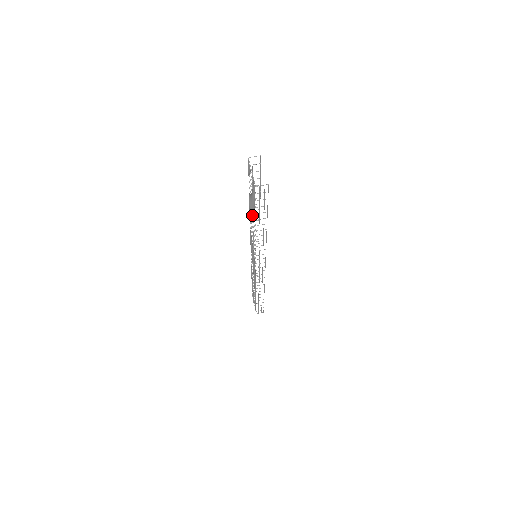
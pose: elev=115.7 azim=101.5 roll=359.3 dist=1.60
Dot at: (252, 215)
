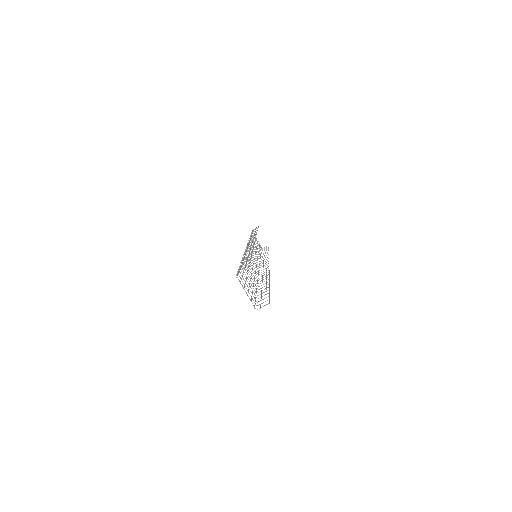
Dot at: (250, 278)
